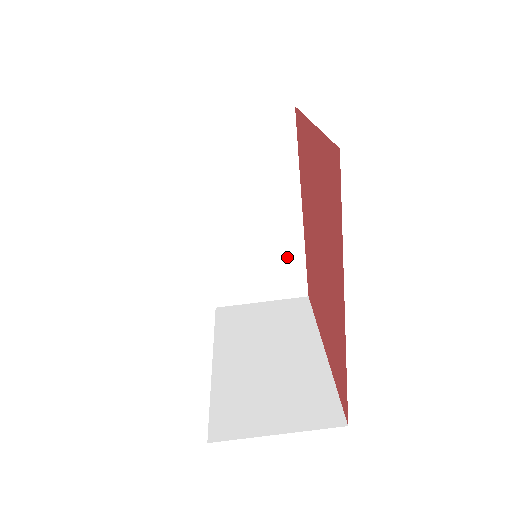
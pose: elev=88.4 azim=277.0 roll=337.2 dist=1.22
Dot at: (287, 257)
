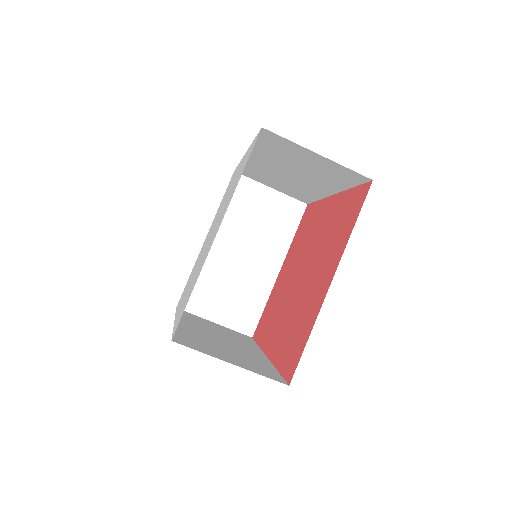
Dot at: (305, 193)
